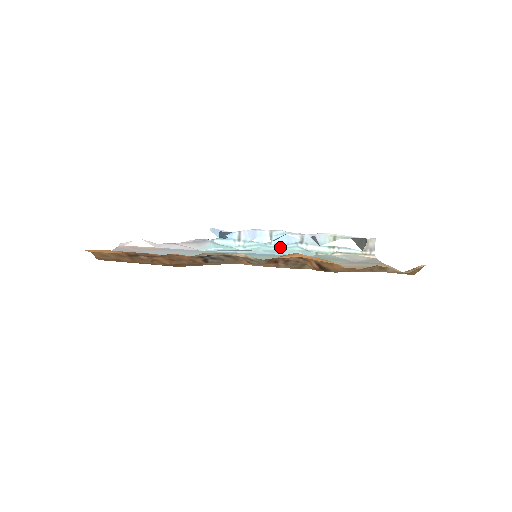
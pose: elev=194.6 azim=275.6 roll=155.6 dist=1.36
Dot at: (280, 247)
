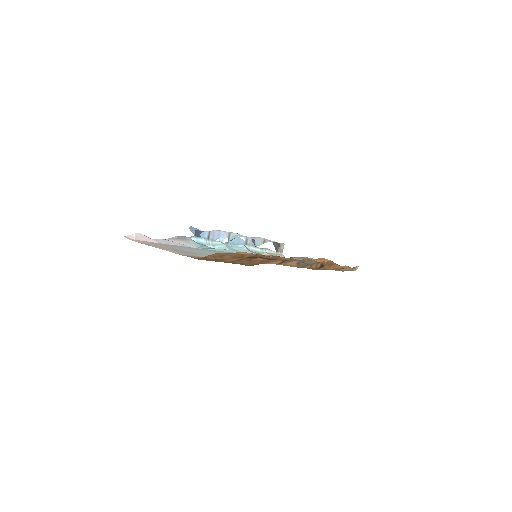
Dot at: (235, 247)
